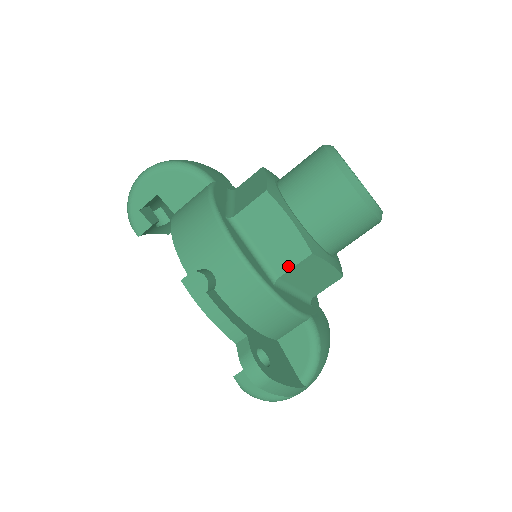
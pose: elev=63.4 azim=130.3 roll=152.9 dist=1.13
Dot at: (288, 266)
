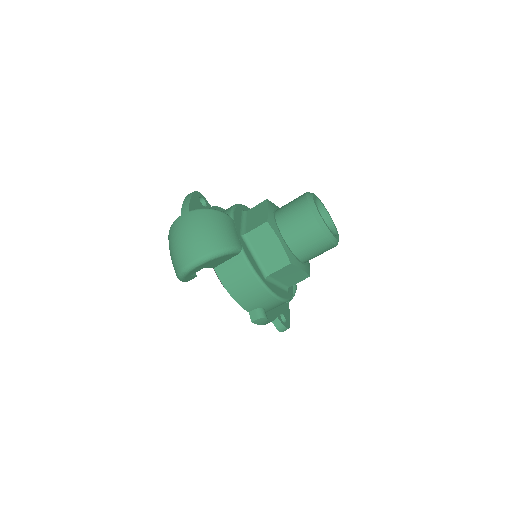
Dot at: (296, 283)
